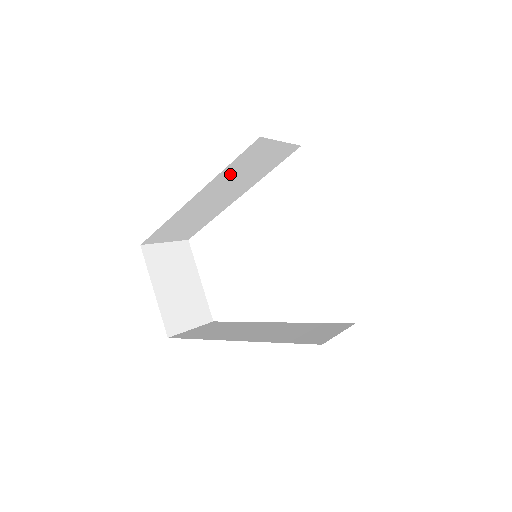
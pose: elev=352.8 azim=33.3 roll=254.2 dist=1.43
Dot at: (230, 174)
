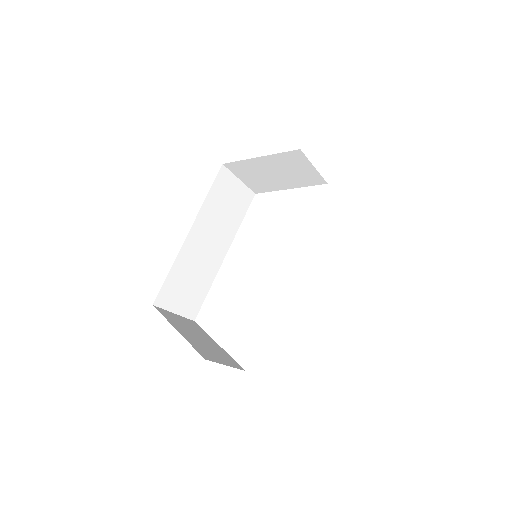
Dot at: (211, 210)
